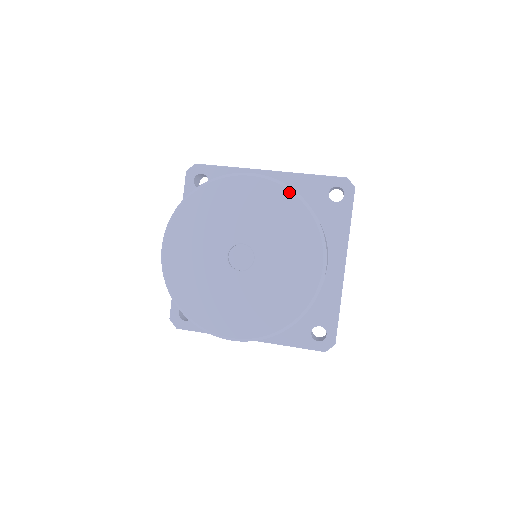
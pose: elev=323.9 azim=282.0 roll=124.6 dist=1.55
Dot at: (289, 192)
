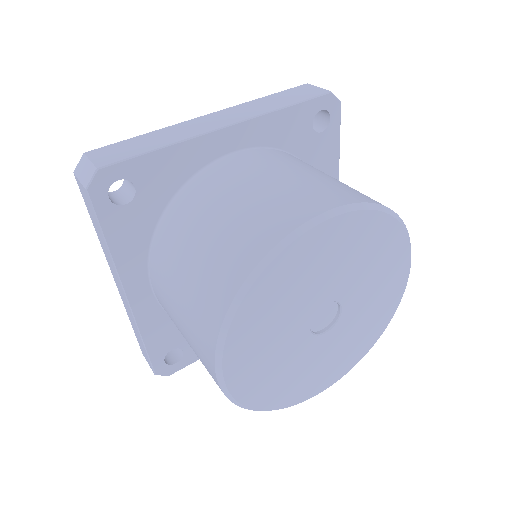
Dot at: (377, 213)
